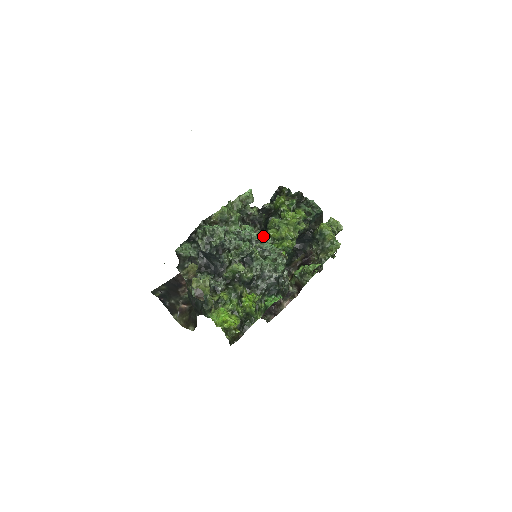
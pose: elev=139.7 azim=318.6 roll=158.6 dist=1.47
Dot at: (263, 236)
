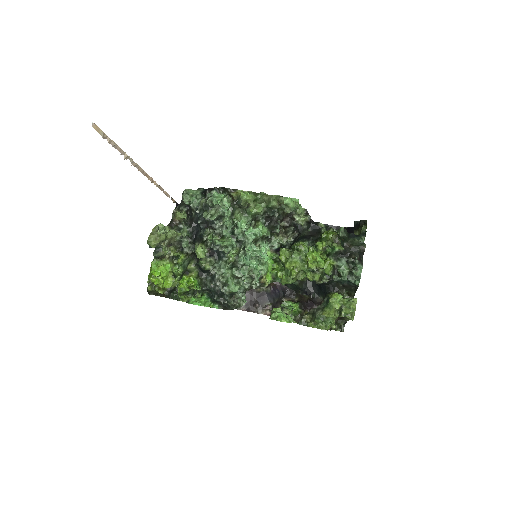
Dot at: (286, 247)
